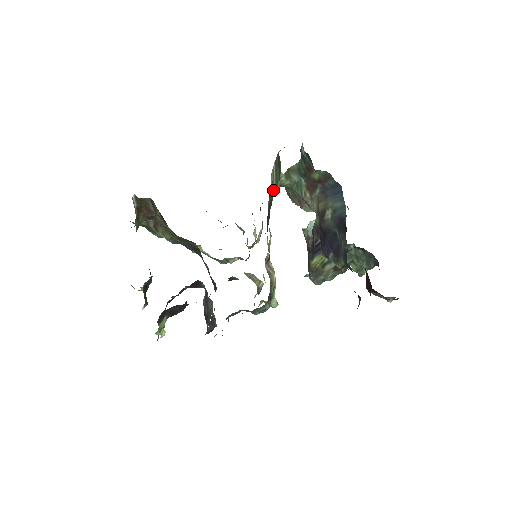
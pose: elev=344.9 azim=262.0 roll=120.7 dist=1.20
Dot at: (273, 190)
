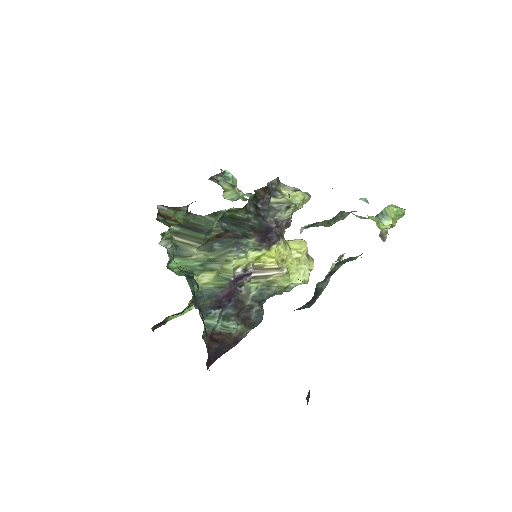
Dot at: (199, 246)
